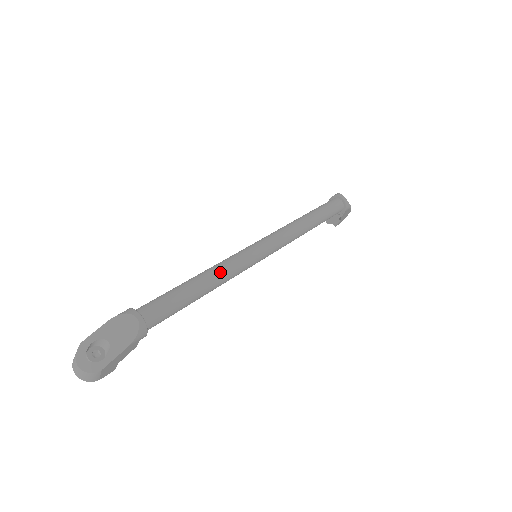
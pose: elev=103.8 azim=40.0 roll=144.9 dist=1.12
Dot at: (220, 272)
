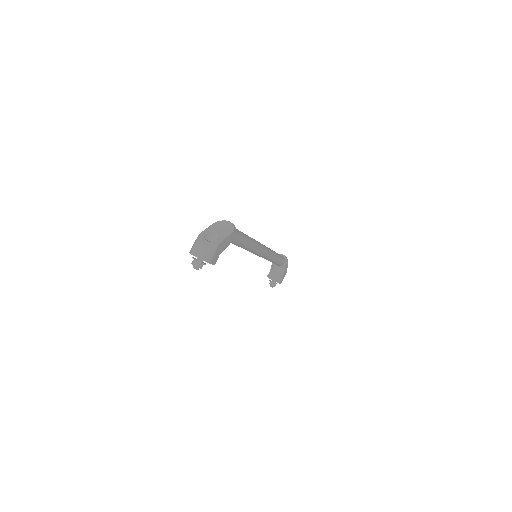
Dot at: occluded
